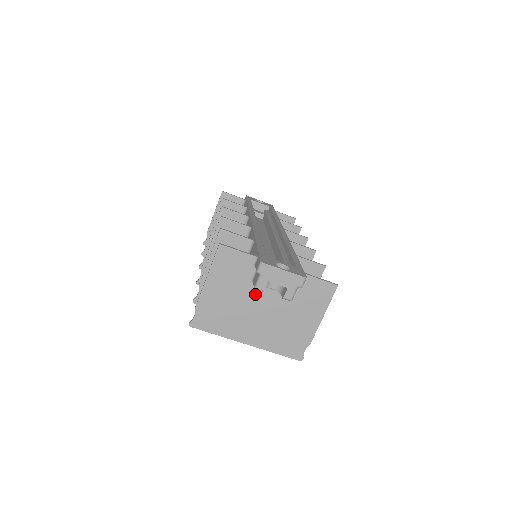
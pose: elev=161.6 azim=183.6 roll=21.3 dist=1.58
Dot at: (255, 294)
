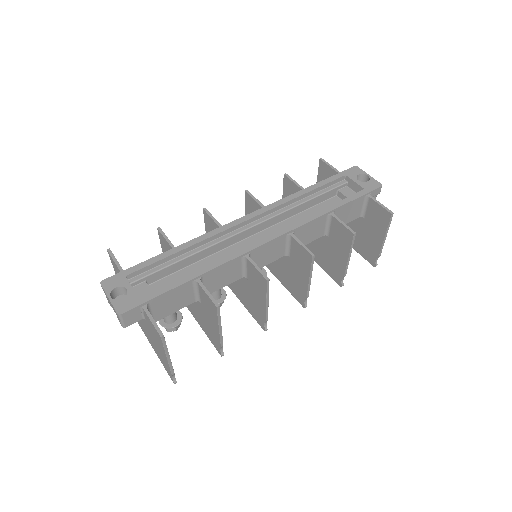
Dot at: occluded
